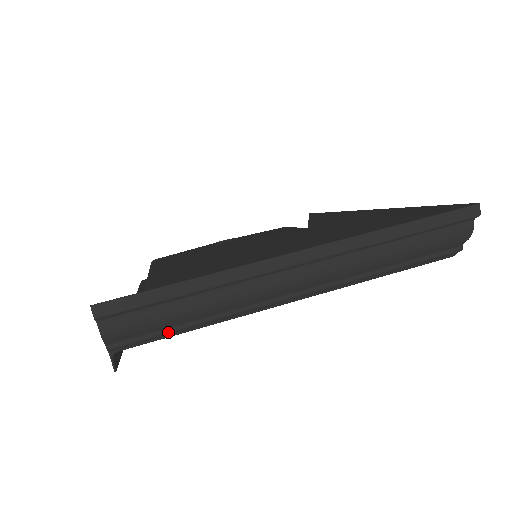
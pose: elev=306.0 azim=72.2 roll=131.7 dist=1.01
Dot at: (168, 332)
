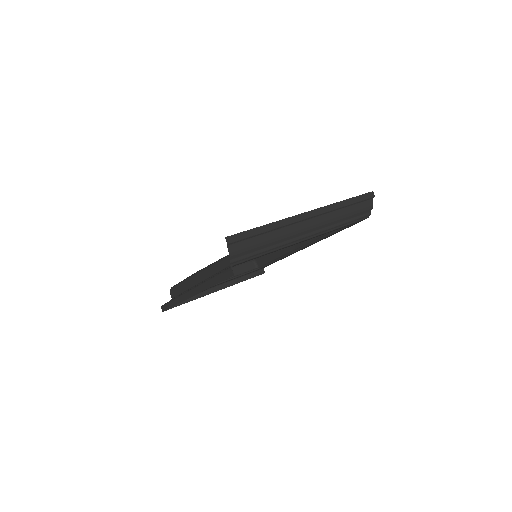
Dot at: (256, 254)
